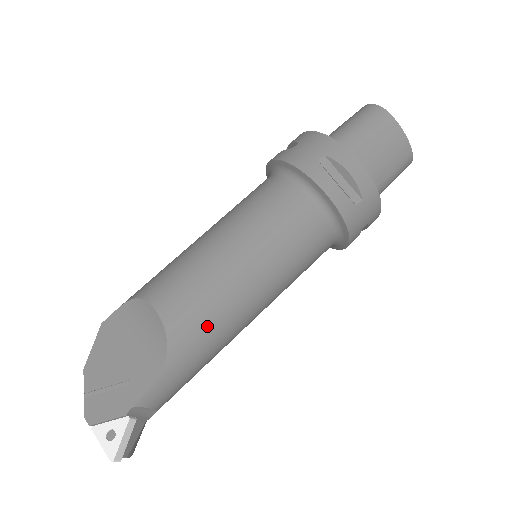
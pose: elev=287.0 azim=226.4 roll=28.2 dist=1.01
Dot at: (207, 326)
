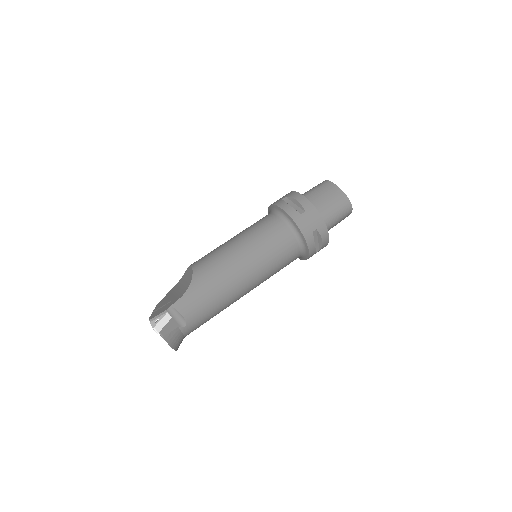
Dot at: (214, 271)
